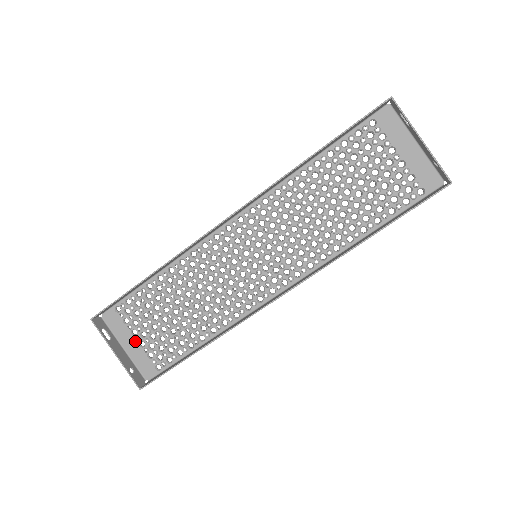
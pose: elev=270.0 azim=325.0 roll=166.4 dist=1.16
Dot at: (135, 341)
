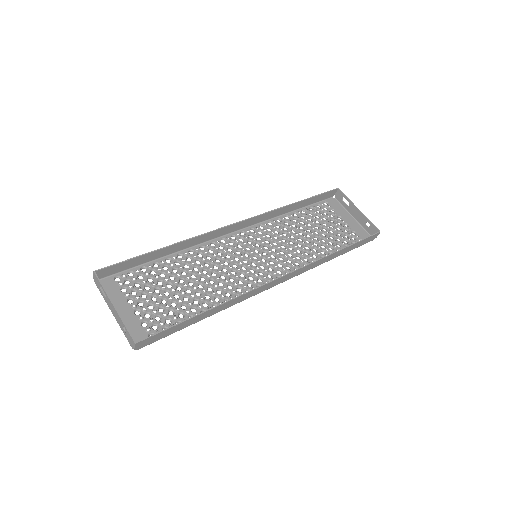
Dot at: (130, 308)
